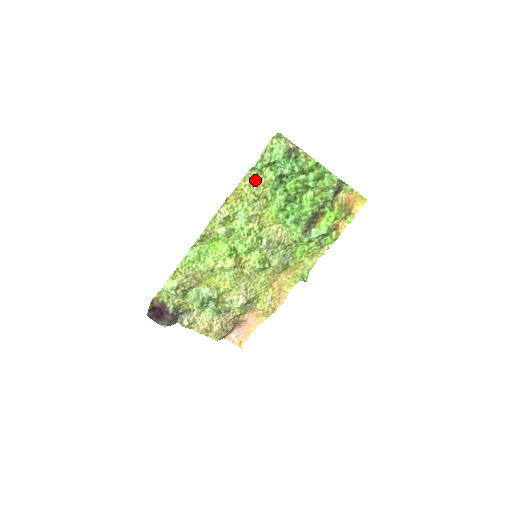
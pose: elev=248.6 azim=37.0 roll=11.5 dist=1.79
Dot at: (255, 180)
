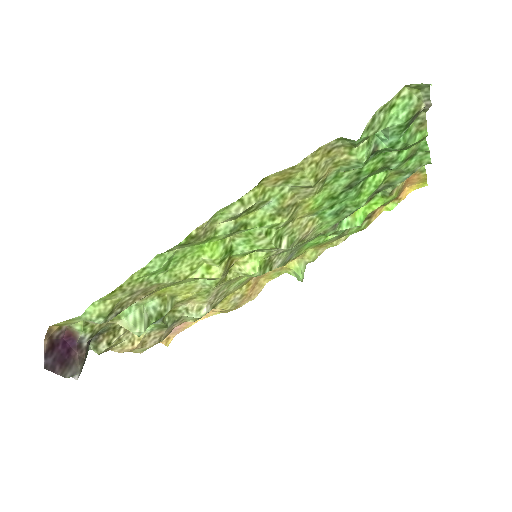
Dot at: (330, 154)
